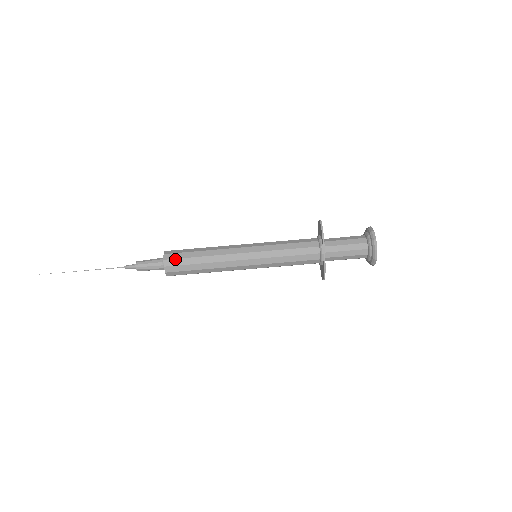
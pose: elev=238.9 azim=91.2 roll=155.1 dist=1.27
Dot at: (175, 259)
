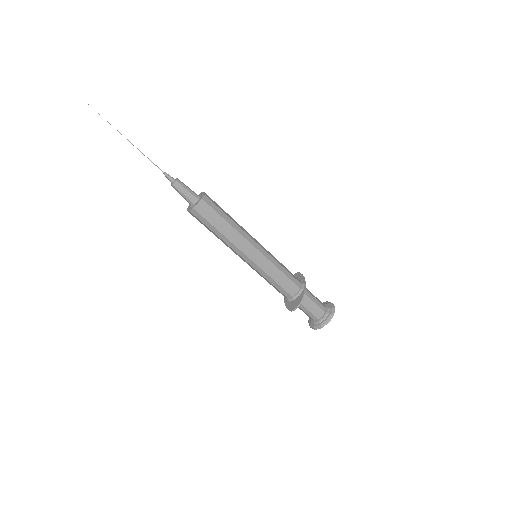
Dot at: occluded
